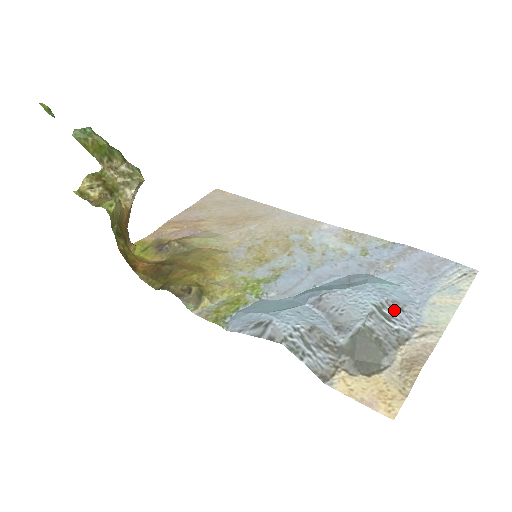
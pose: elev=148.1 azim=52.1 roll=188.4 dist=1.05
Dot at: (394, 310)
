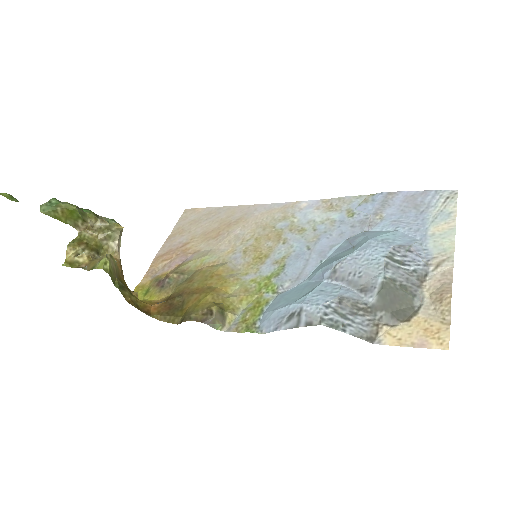
Dot at: (403, 254)
